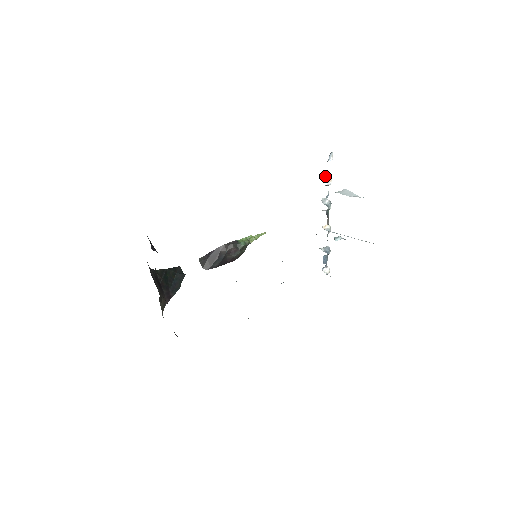
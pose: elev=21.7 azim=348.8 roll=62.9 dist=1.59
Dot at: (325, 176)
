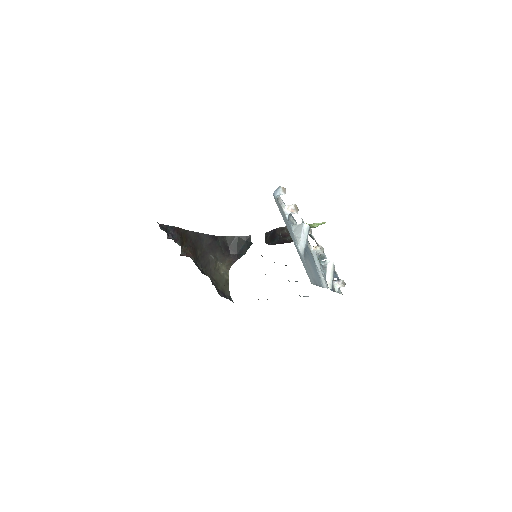
Dot at: (289, 205)
